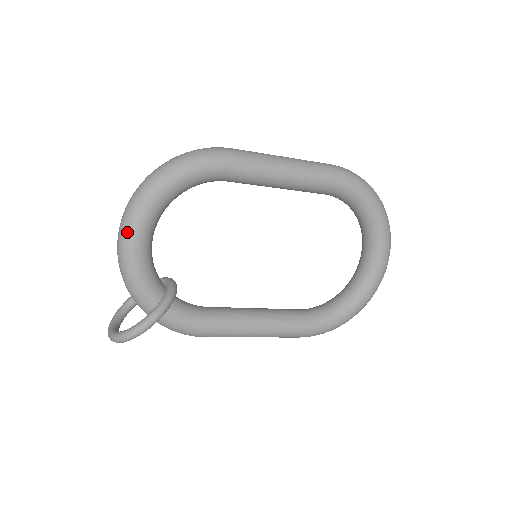
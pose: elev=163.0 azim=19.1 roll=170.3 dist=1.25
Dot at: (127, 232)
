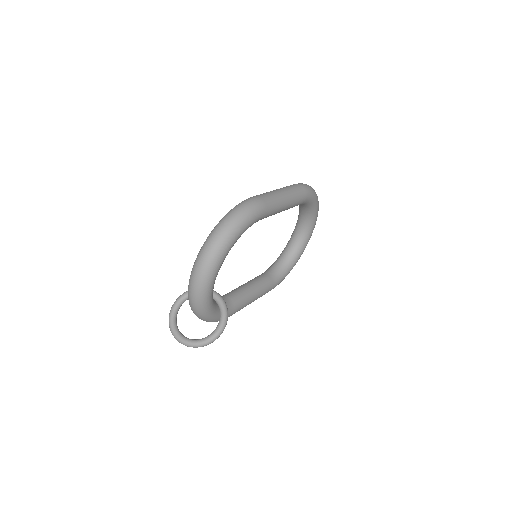
Dot at: (207, 279)
